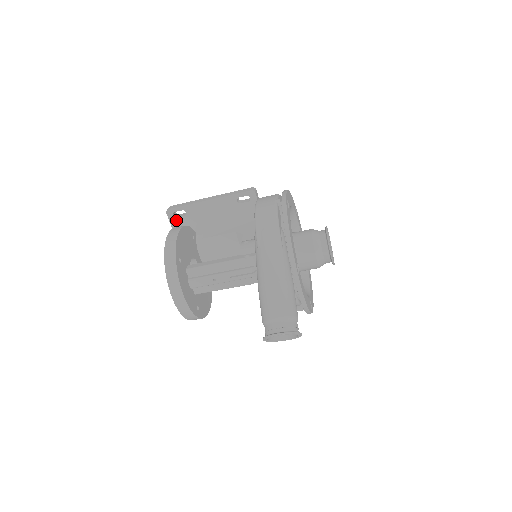
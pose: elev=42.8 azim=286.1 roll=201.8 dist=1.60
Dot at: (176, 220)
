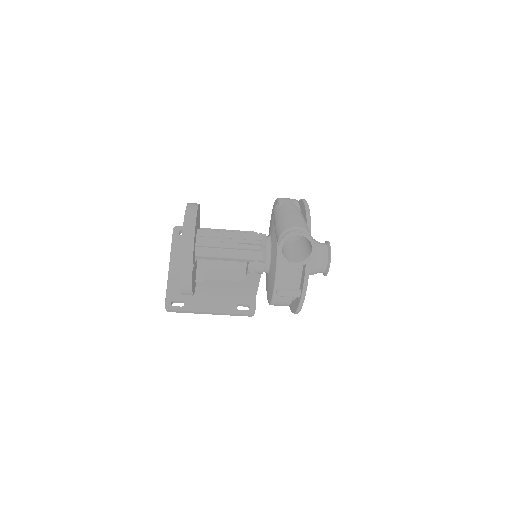
Dot at: (179, 237)
